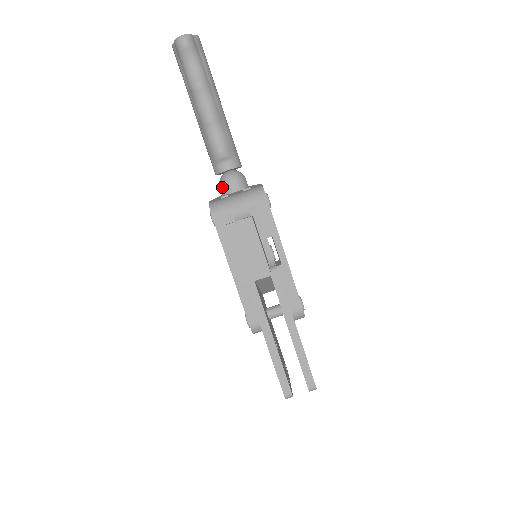
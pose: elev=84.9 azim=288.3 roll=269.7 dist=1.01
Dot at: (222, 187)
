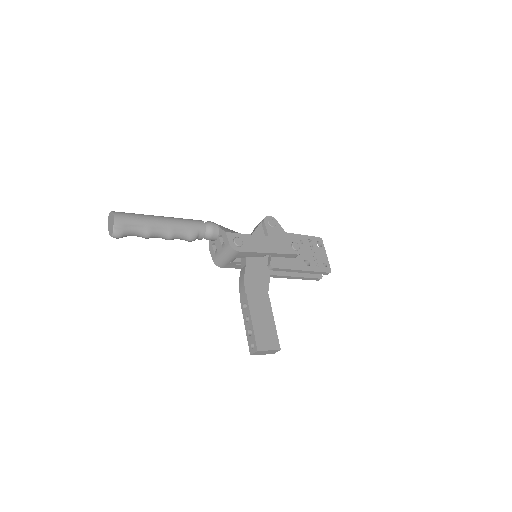
Dot at: occluded
